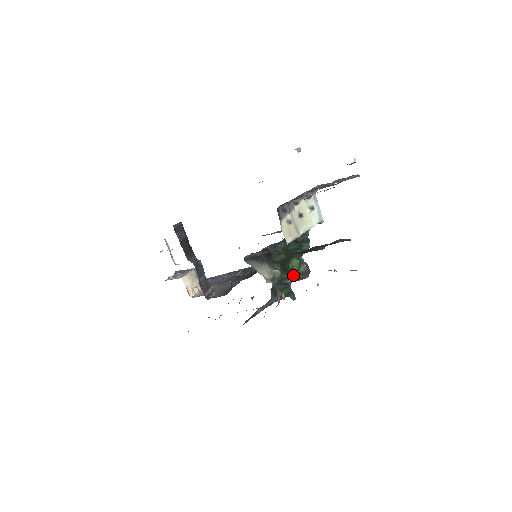
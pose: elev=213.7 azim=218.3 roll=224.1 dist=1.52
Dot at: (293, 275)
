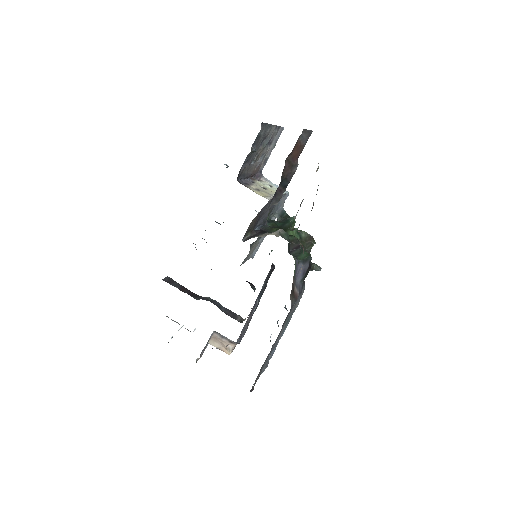
Dot at: (300, 244)
